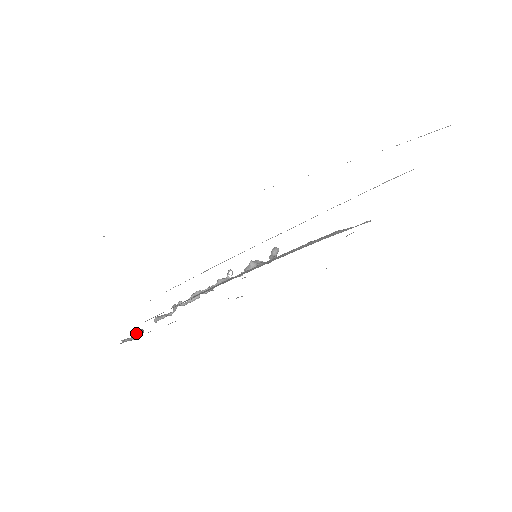
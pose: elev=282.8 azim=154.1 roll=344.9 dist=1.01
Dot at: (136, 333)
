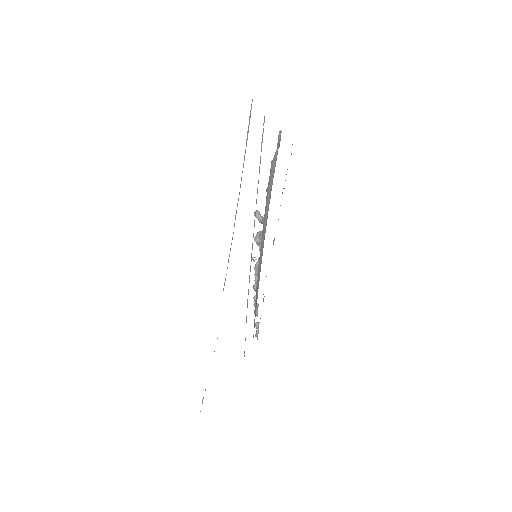
Dot at: (256, 328)
